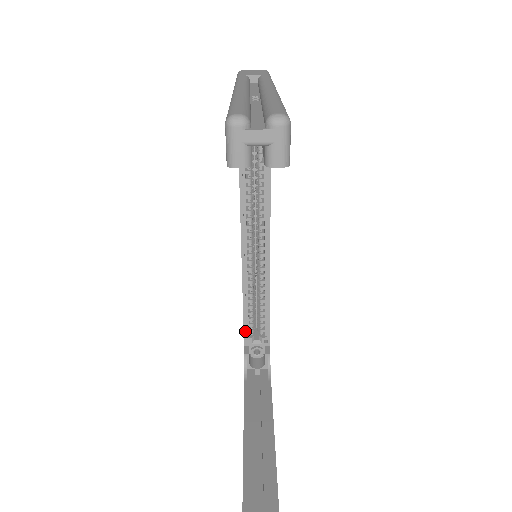
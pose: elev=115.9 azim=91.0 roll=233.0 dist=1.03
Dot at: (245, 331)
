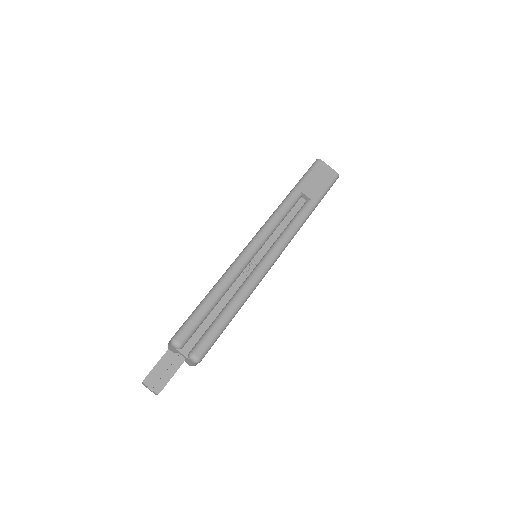
Dot at: occluded
